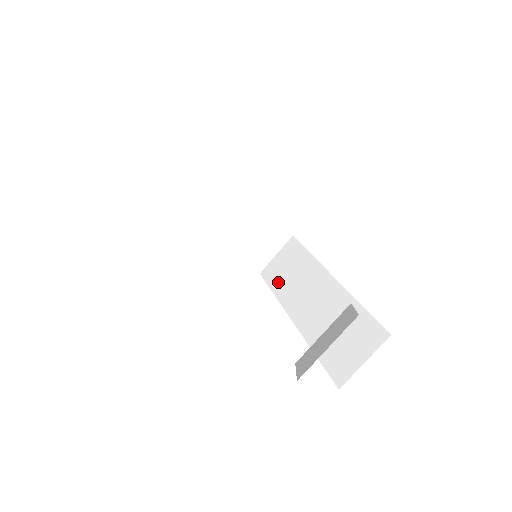
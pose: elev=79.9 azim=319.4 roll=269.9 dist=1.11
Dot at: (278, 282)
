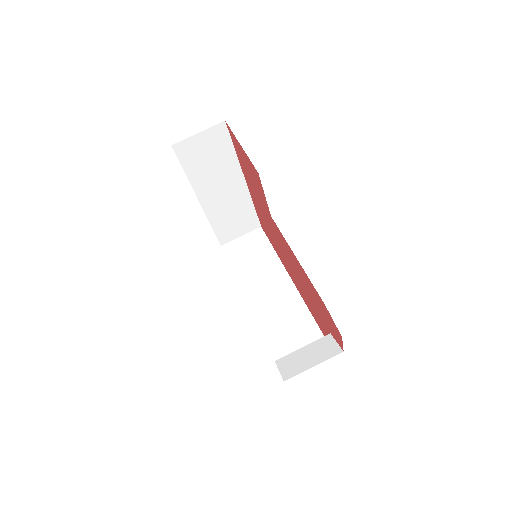
Dot at: (240, 264)
